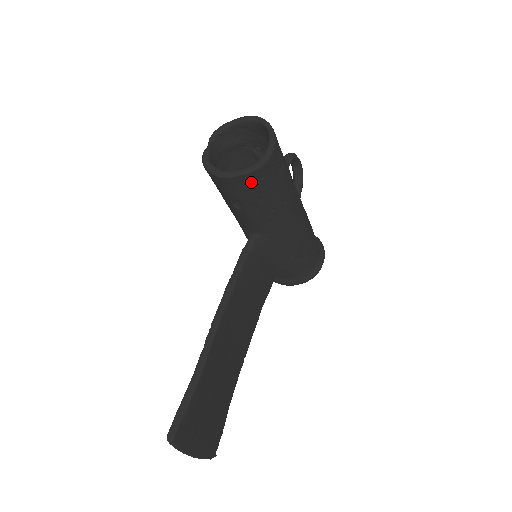
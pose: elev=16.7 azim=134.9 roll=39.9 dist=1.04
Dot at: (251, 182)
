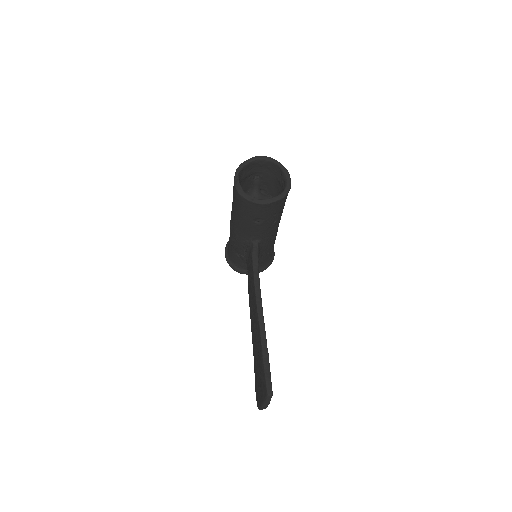
Dot at: (278, 205)
